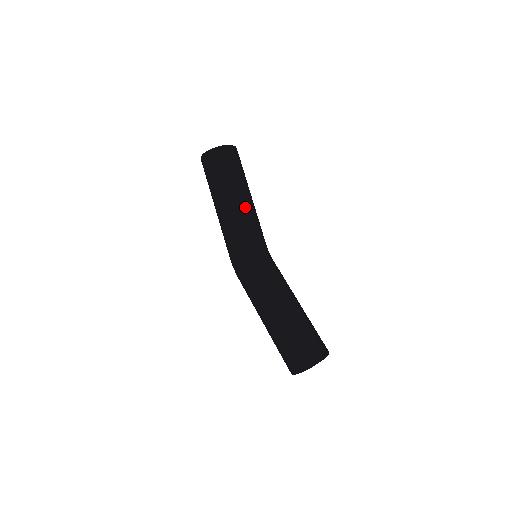
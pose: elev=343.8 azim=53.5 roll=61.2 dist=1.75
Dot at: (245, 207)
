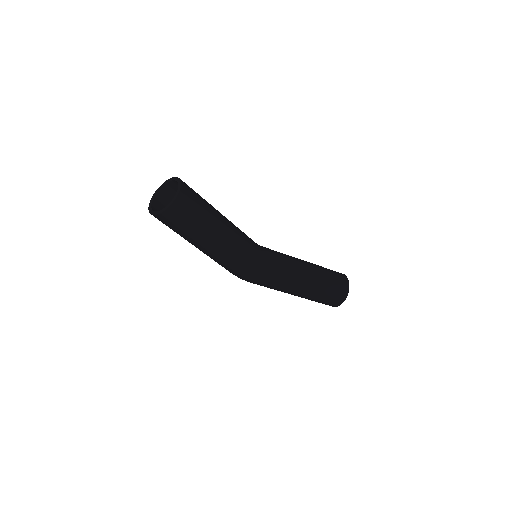
Dot at: (232, 227)
